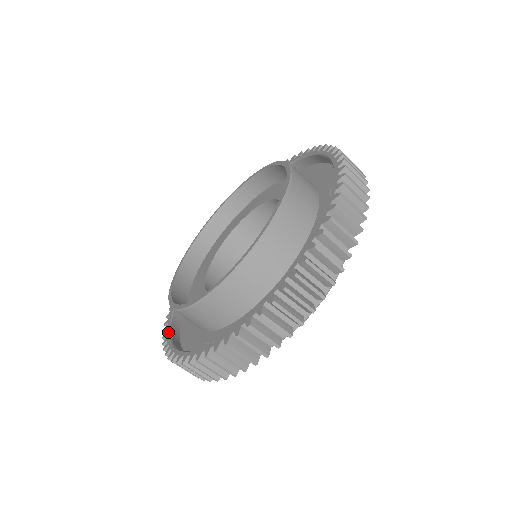
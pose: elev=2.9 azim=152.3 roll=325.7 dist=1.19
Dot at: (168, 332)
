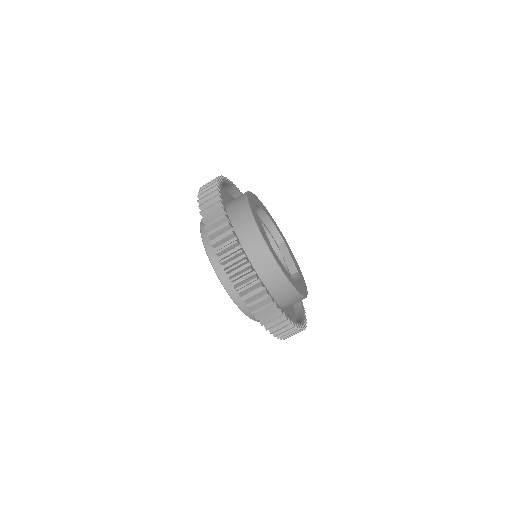
Dot at: occluded
